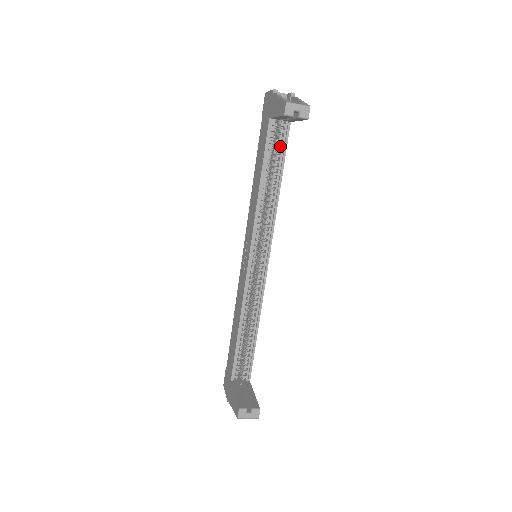
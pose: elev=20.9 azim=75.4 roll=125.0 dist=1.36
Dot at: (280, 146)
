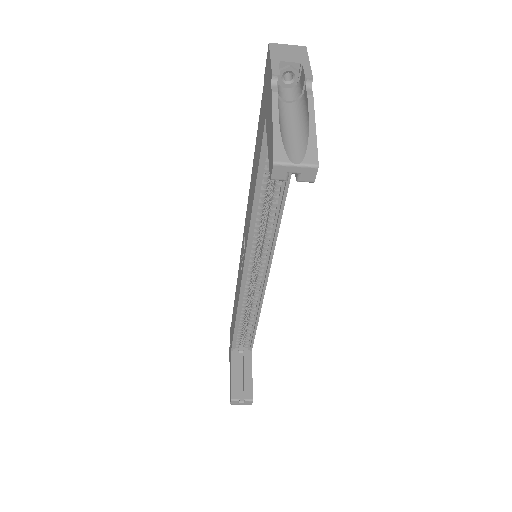
Dot at: occluded
